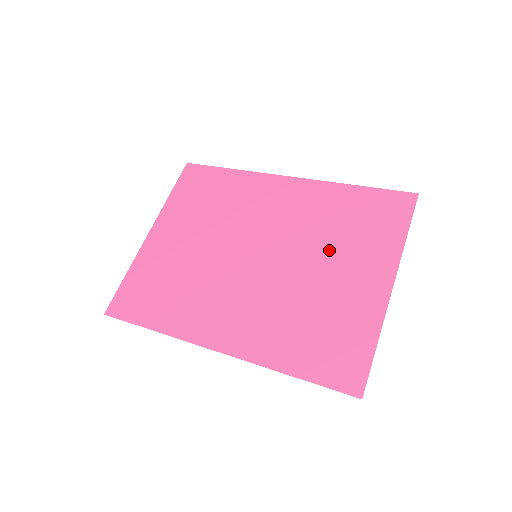
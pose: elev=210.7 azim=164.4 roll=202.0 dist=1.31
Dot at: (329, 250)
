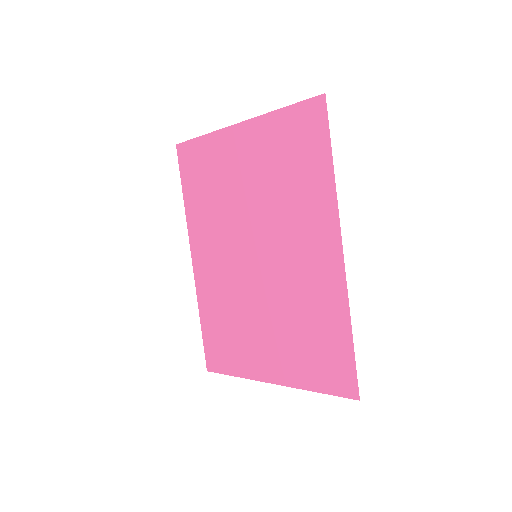
Dot at: (281, 324)
